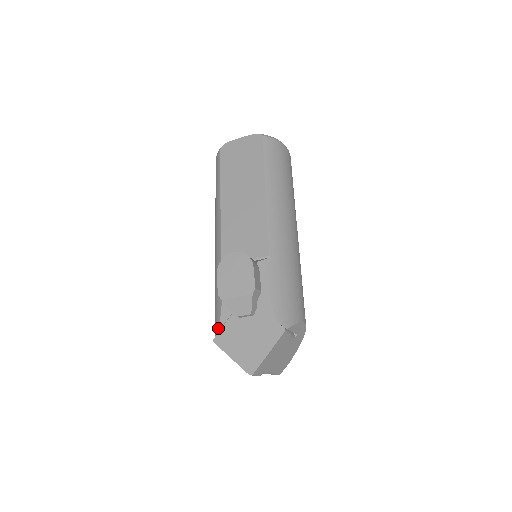
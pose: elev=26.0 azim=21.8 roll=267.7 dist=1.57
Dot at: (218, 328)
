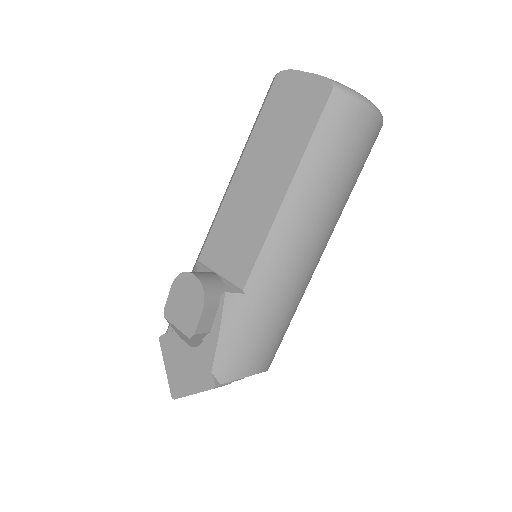
Dot at: (167, 329)
